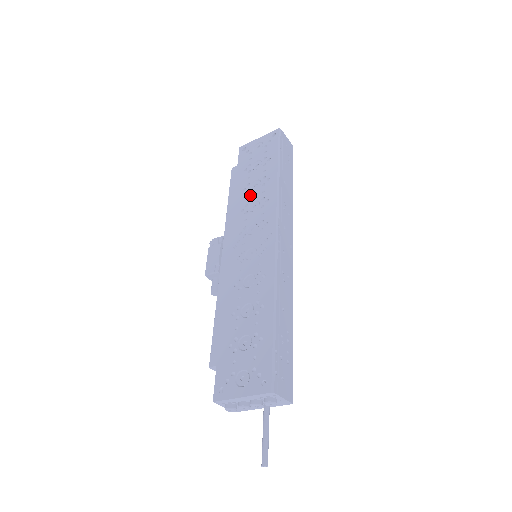
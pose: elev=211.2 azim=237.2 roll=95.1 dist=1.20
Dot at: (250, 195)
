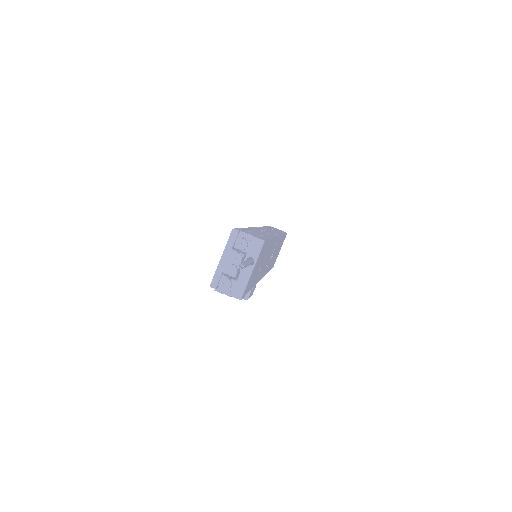
Dot at: occluded
